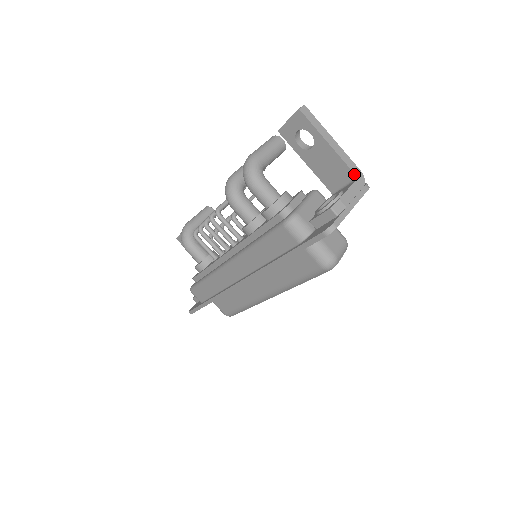
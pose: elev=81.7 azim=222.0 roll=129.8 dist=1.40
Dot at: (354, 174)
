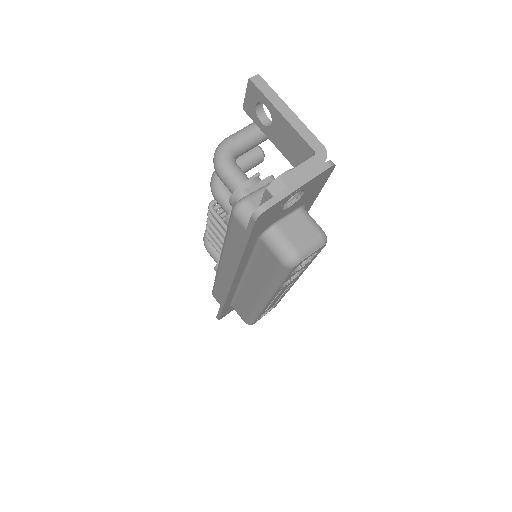
Dot at: (312, 149)
